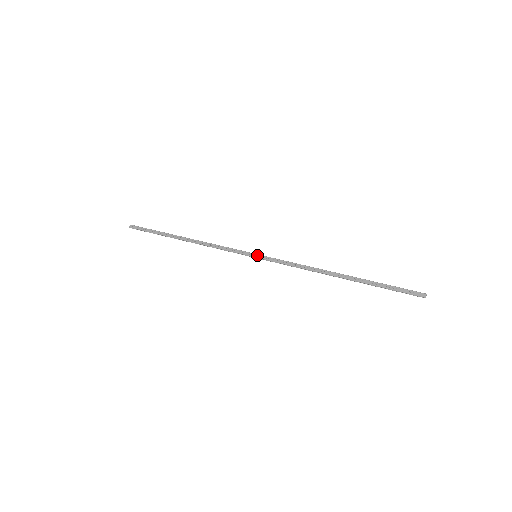
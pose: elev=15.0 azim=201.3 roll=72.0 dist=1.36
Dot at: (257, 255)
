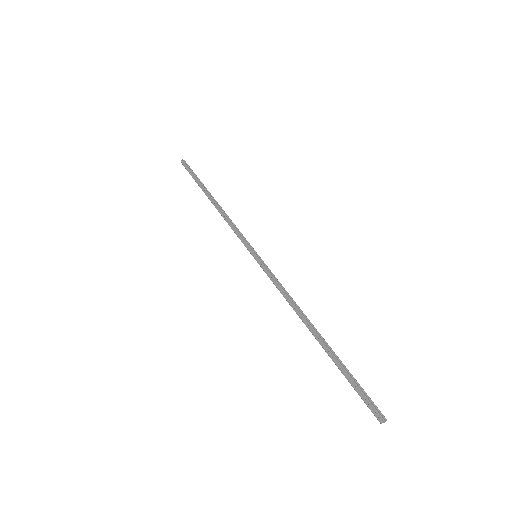
Dot at: (256, 256)
